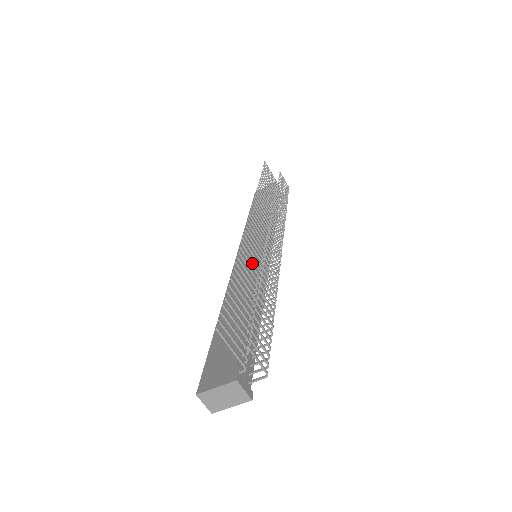
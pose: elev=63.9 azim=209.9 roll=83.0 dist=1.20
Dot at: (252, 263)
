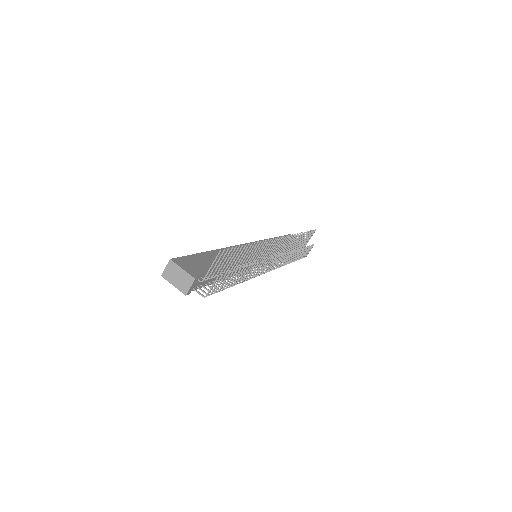
Dot at: (253, 255)
